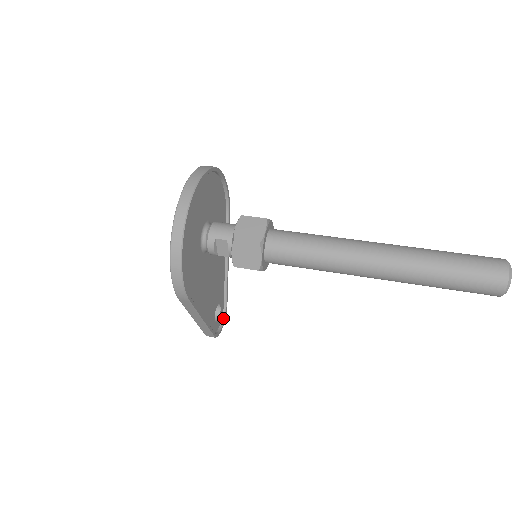
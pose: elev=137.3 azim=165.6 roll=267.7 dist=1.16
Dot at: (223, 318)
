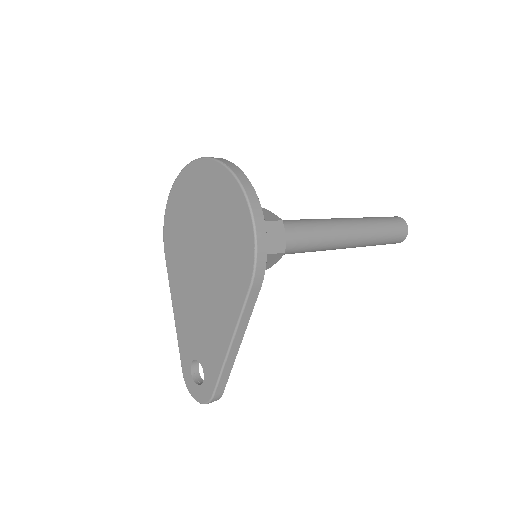
Dot at: occluded
